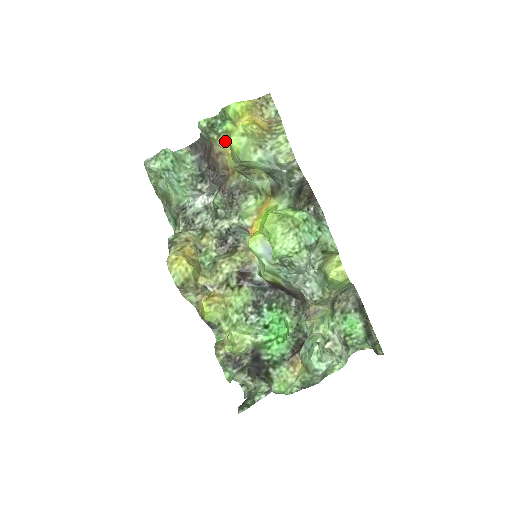
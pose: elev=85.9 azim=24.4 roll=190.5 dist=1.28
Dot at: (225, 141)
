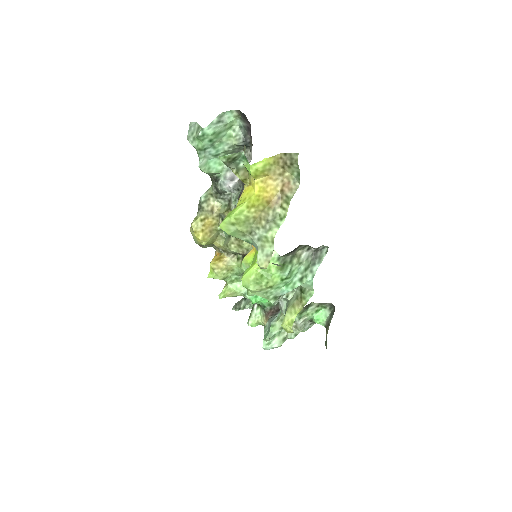
Dot at: (241, 180)
